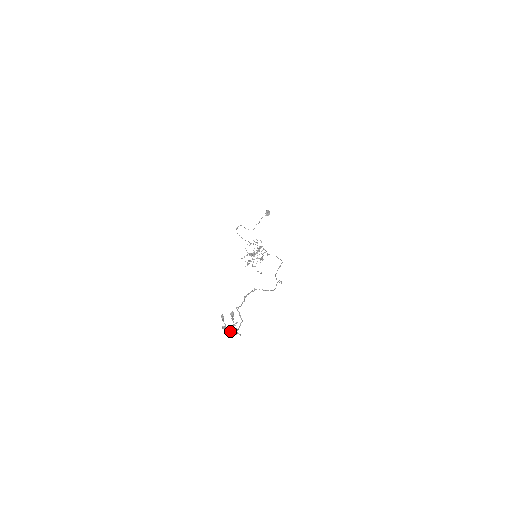
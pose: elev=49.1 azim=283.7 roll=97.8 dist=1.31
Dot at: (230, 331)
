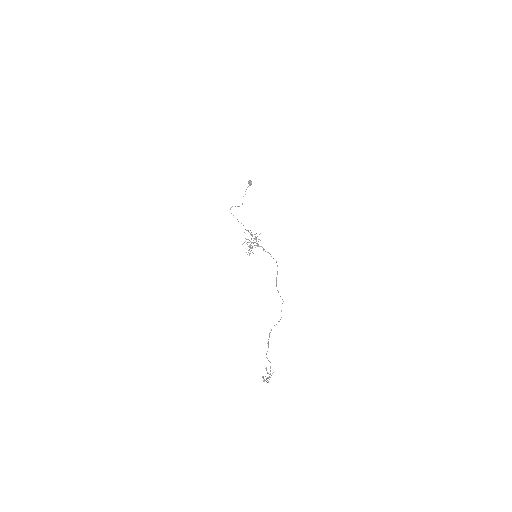
Dot at: (267, 377)
